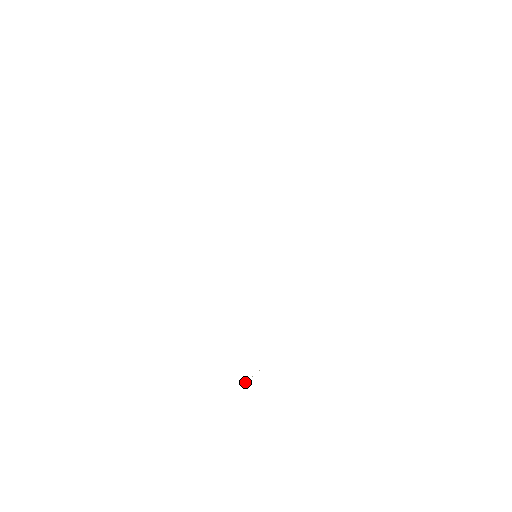
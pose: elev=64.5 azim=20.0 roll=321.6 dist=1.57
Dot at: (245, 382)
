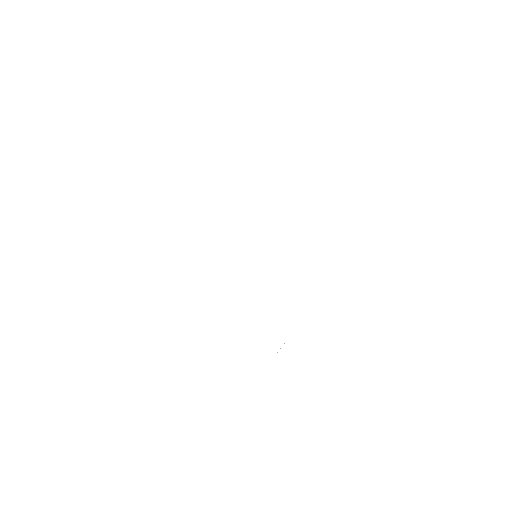
Dot at: occluded
